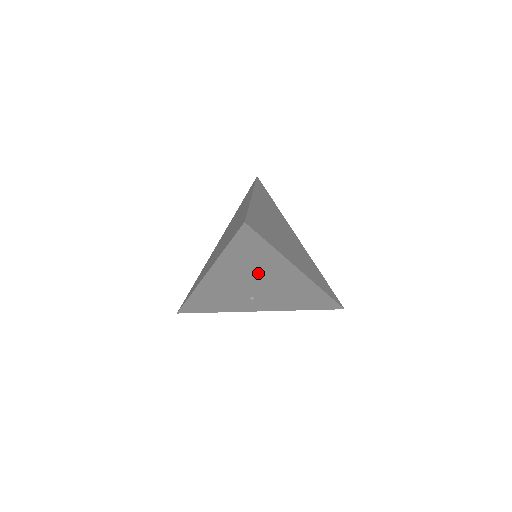
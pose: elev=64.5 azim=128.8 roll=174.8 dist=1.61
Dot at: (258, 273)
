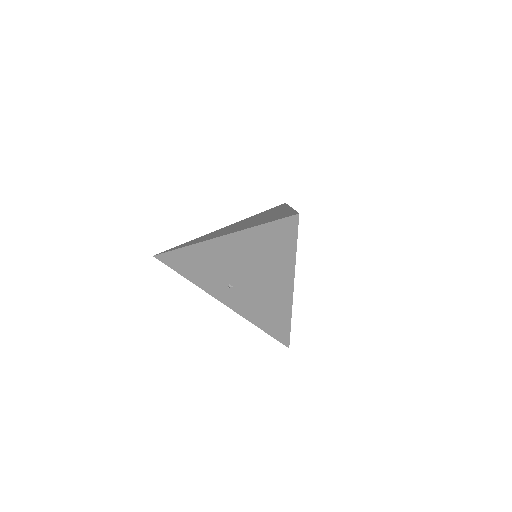
Dot at: (260, 266)
